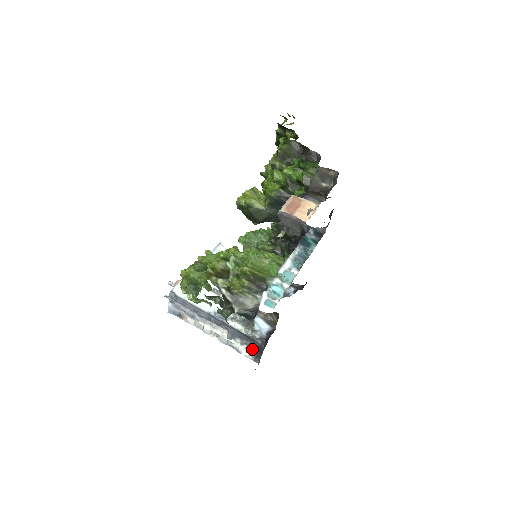
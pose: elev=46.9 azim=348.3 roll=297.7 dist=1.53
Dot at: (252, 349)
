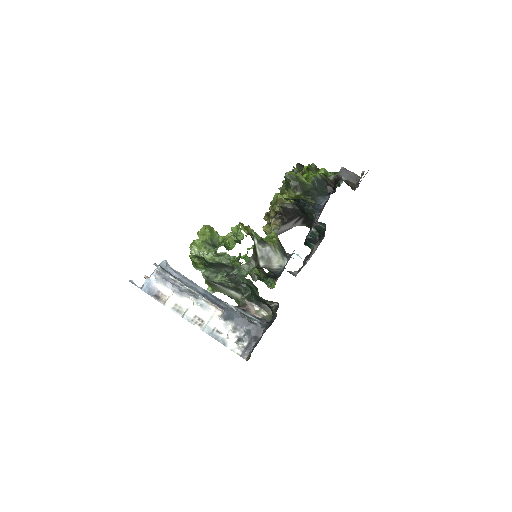
Dot at: (245, 337)
